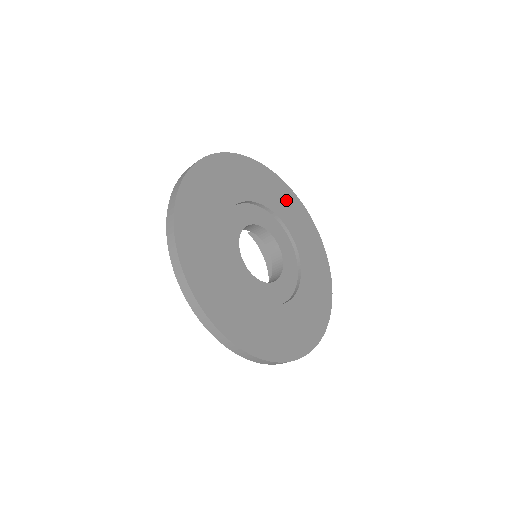
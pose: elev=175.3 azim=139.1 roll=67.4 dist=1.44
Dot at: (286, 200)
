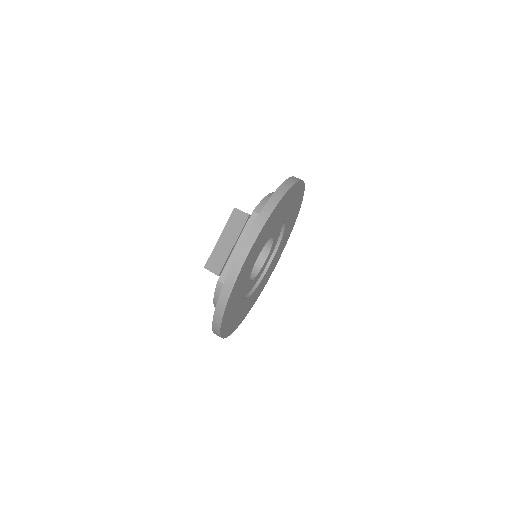
Dot at: (291, 226)
